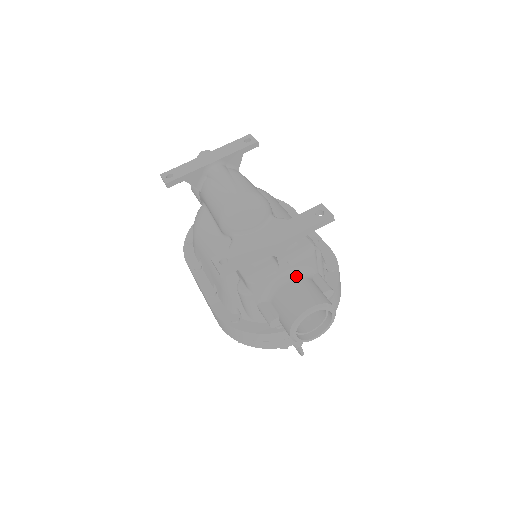
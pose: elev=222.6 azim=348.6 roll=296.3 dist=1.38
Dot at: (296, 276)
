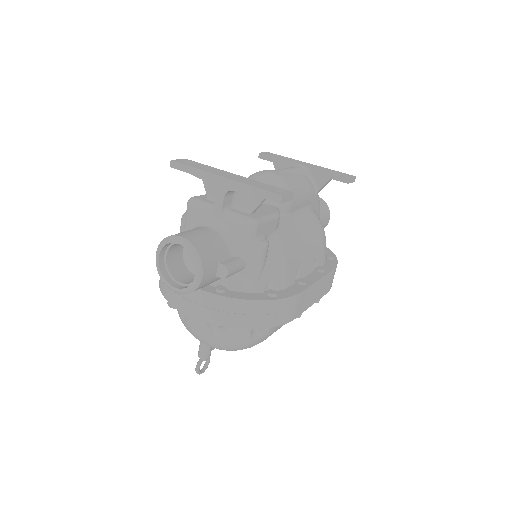
Dot at: (219, 231)
